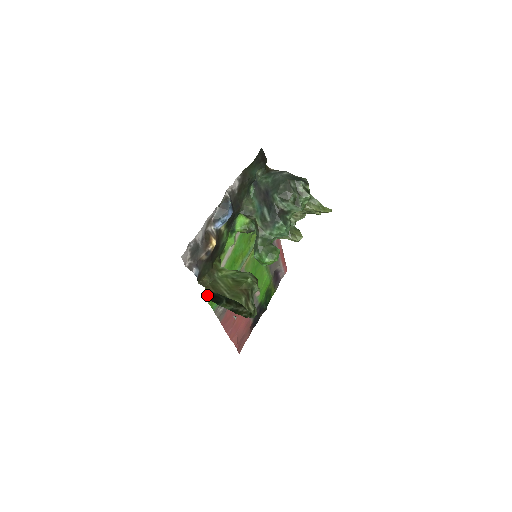
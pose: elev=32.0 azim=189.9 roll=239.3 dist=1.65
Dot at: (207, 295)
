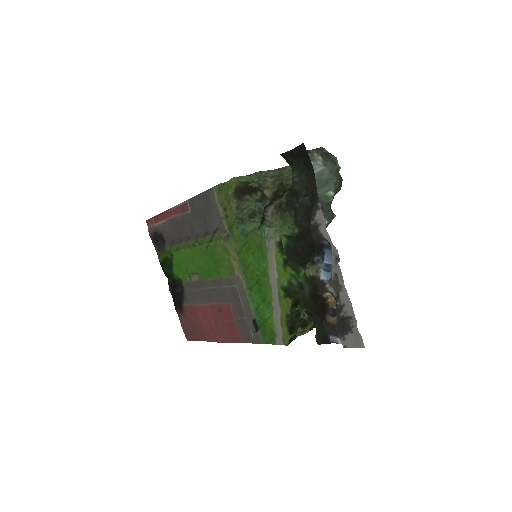
Dot at: (289, 341)
